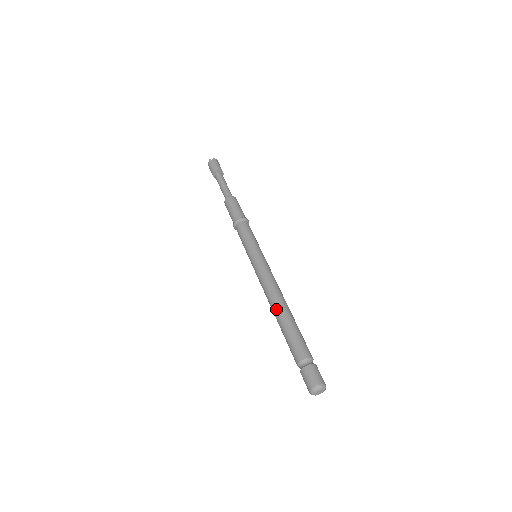
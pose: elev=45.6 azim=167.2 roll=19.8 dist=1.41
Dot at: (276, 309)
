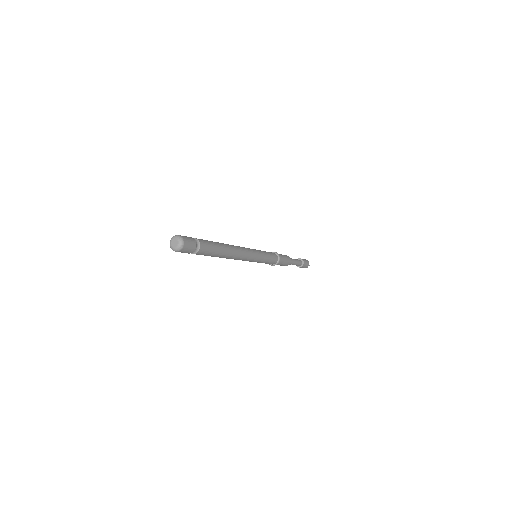
Dot at: occluded
